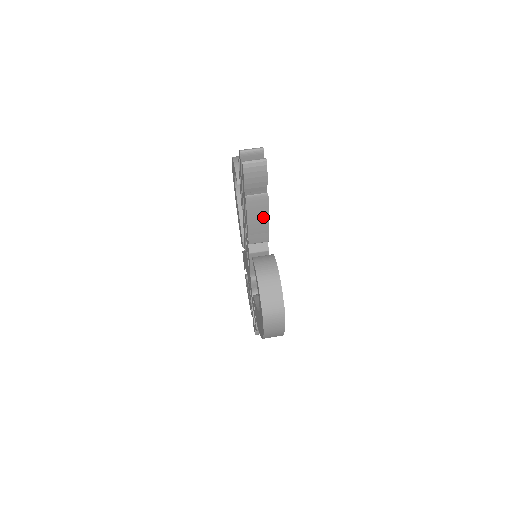
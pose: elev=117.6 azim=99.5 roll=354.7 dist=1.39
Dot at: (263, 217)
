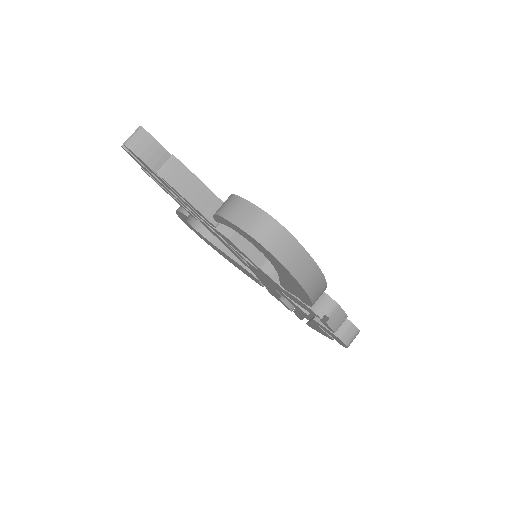
Dot at: (194, 183)
